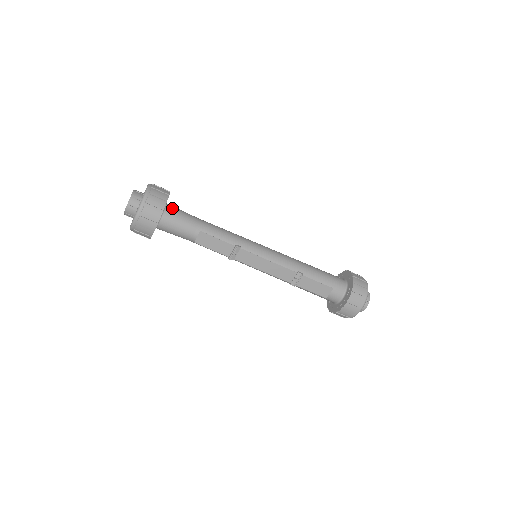
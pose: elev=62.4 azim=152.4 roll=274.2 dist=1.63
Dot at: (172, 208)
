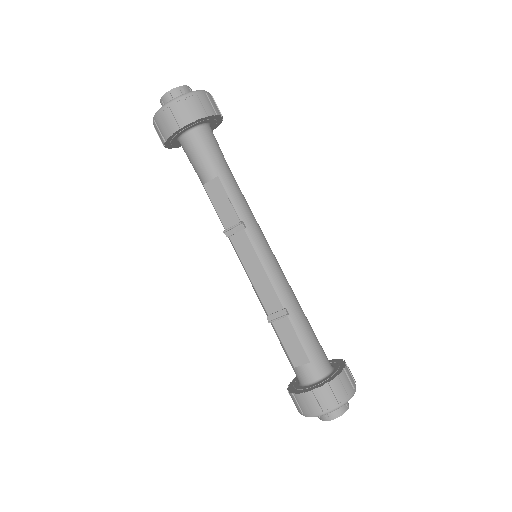
Dot at: (210, 132)
